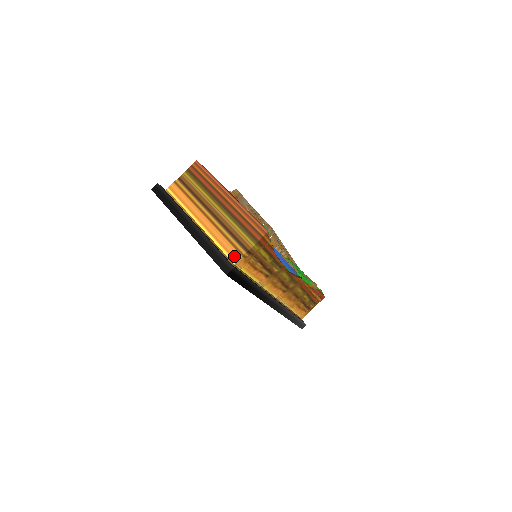
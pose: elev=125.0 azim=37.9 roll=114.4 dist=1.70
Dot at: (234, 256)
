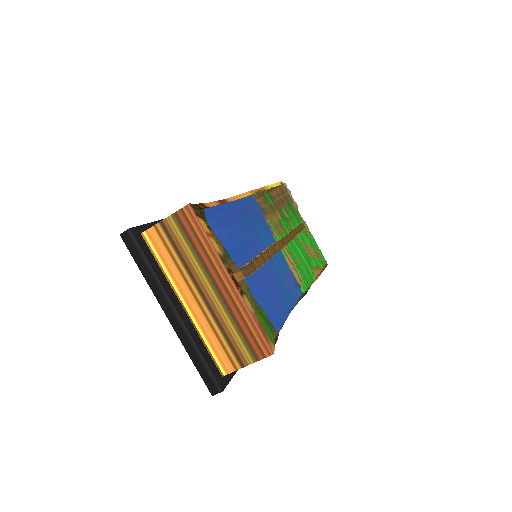
Dot at: (225, 366)
